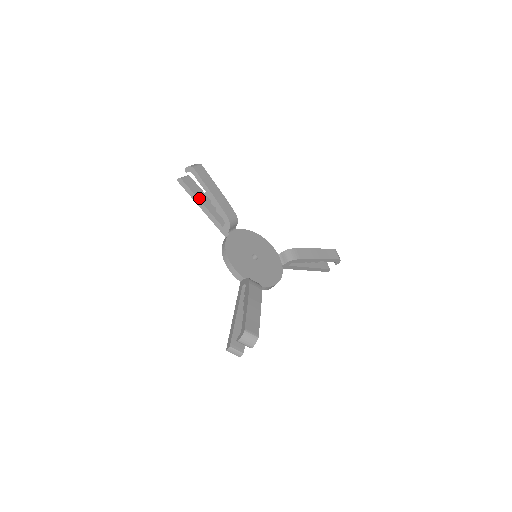
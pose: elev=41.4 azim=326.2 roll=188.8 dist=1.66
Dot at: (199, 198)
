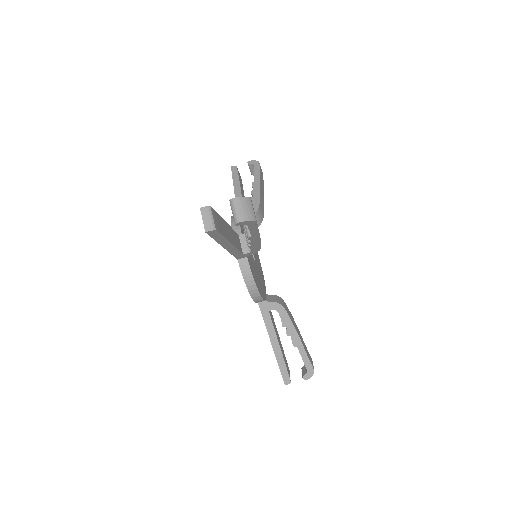
Dot at: (240, 186)
